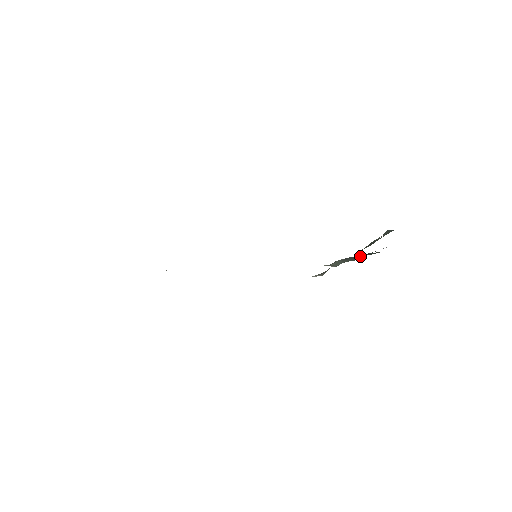
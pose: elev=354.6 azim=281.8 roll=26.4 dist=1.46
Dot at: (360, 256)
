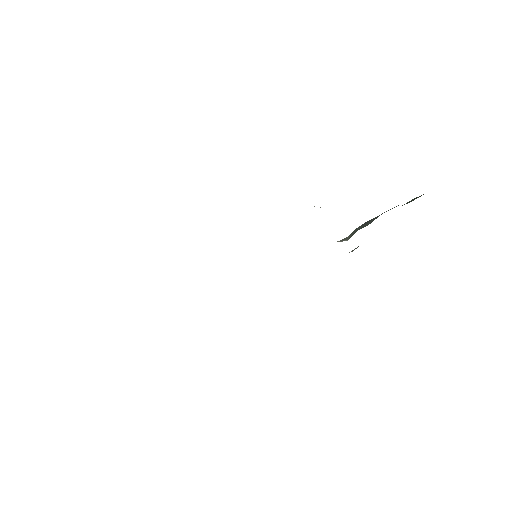
Dot at: occluded
